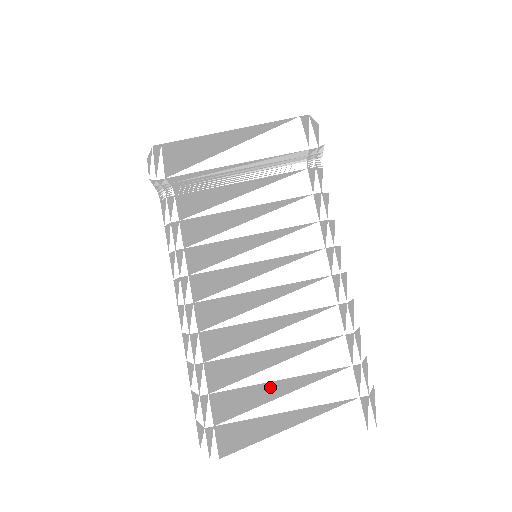
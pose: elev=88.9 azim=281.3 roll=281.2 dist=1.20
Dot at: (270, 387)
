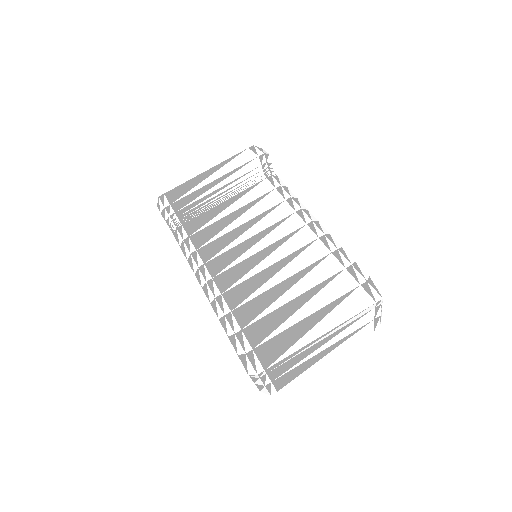
Dot at: (288, 306)
